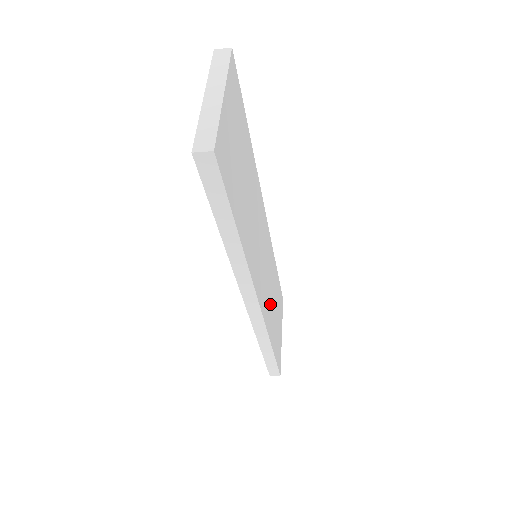
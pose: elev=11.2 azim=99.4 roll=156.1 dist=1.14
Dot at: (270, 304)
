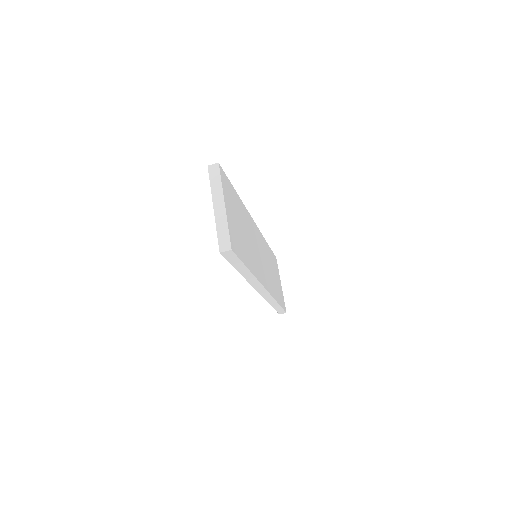
Dot at: (271, 277)
